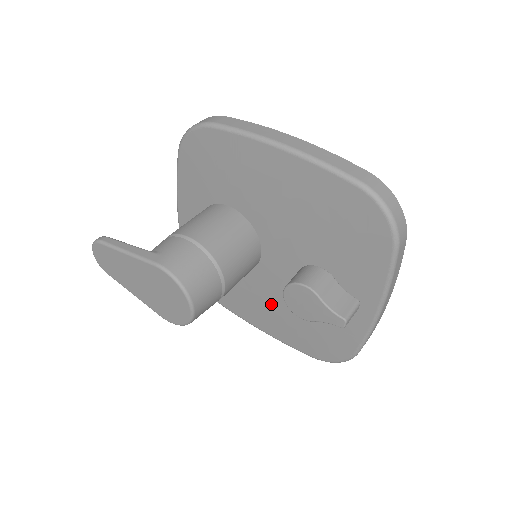
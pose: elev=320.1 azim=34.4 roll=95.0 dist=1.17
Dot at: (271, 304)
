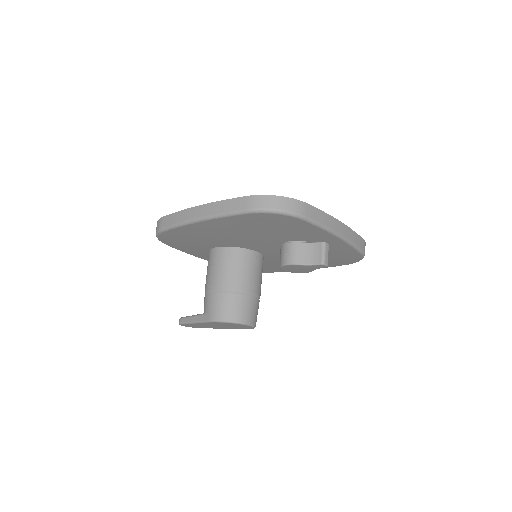
Dot at: occluded
